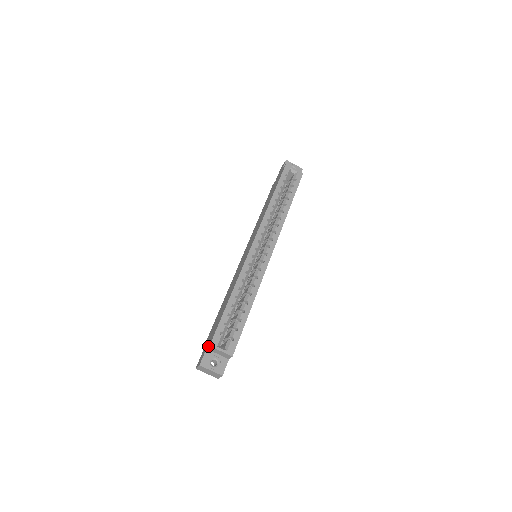
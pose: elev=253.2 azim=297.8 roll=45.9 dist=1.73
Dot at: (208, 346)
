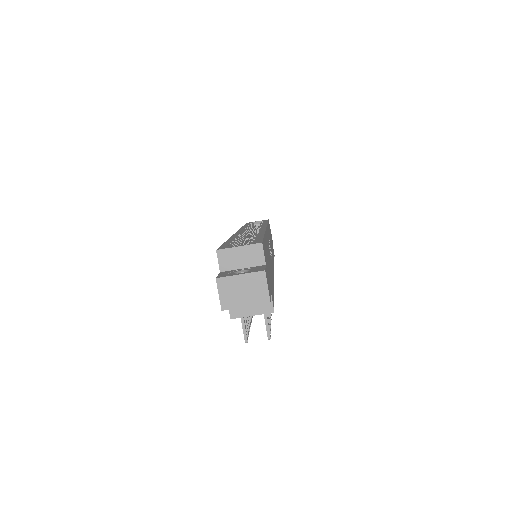
Dot at: occluded
